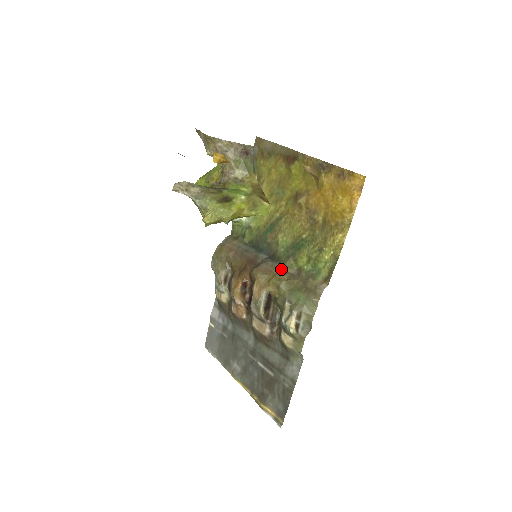
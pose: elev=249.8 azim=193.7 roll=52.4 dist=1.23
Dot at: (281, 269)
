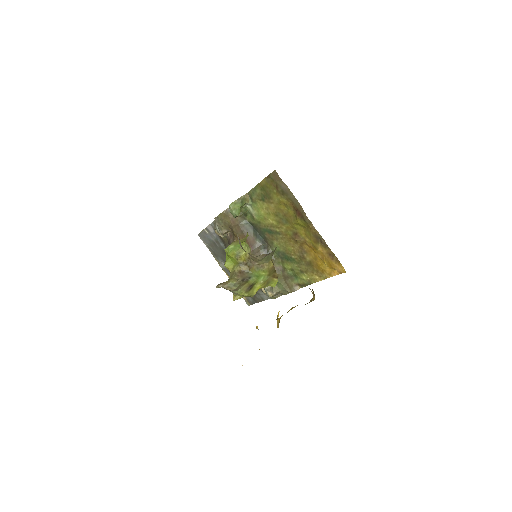
Dot at: occluded
